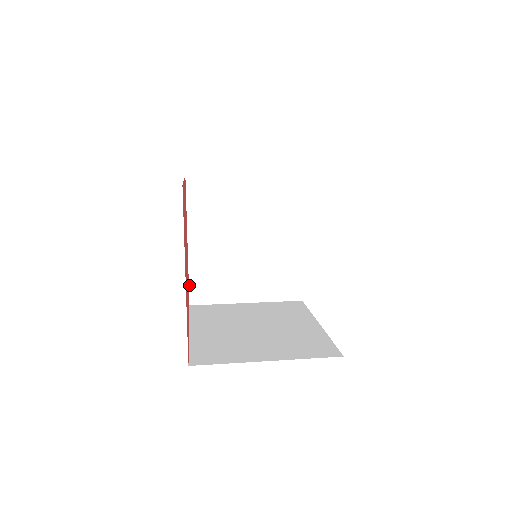
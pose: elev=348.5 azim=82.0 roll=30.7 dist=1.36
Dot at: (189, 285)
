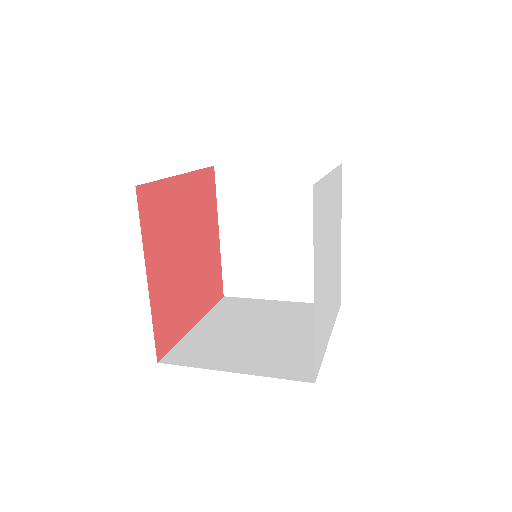
Dot at: (222, 276)
